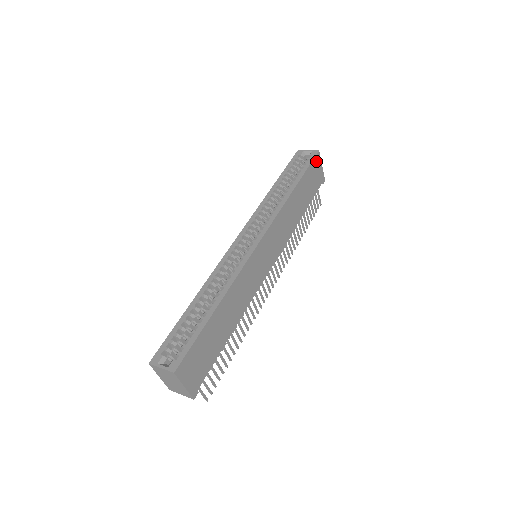
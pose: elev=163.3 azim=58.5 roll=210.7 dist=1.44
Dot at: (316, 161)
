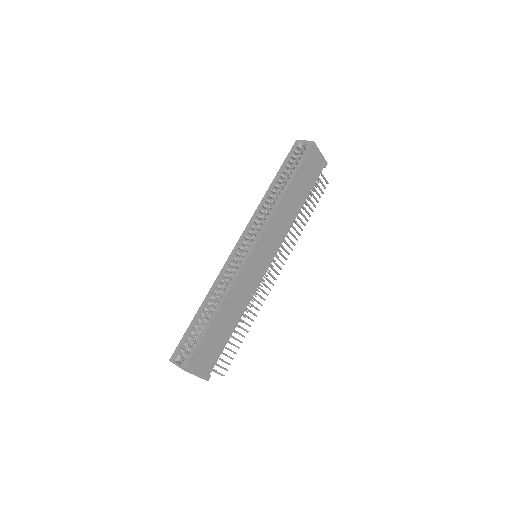
Dot at: (312, 152)
